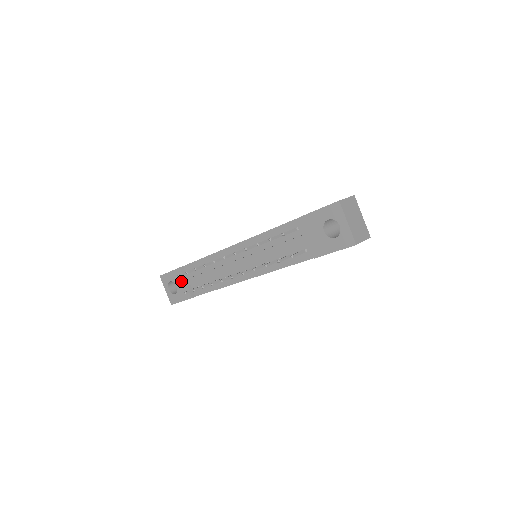
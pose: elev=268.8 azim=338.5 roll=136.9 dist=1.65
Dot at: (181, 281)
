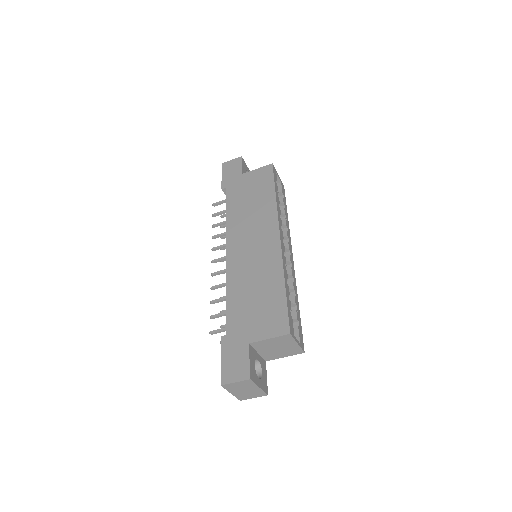
Dot at: occluded
